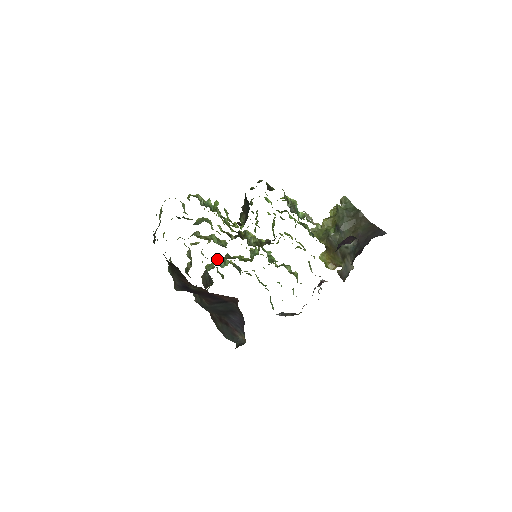
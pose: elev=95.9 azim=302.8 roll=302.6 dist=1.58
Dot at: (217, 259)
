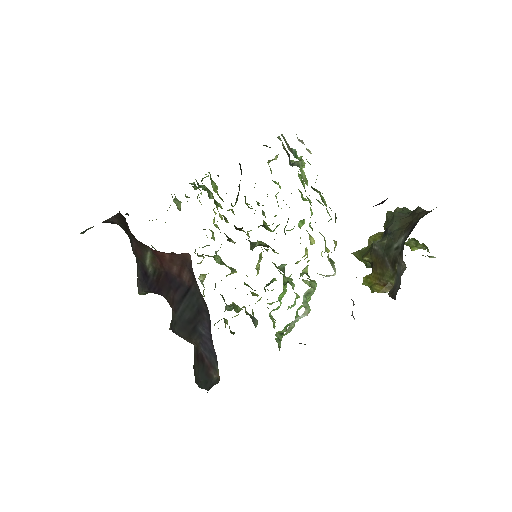
Dot at: occluded
